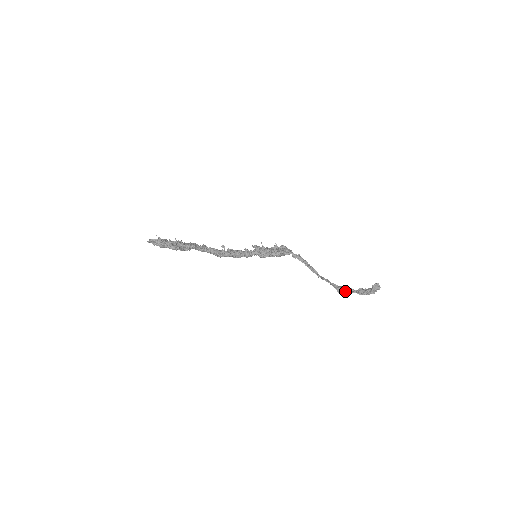
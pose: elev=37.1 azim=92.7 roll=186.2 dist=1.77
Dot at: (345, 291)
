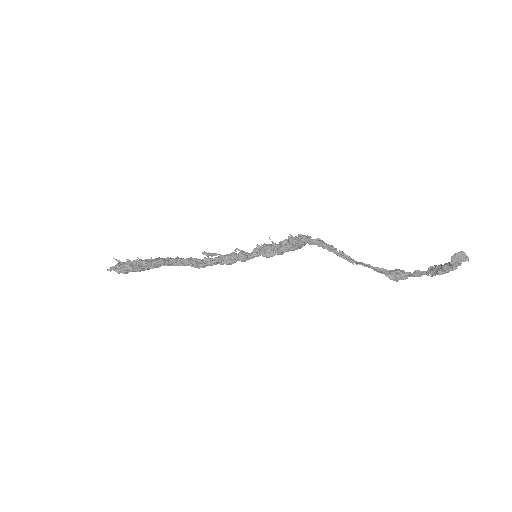
Dot at: (404, 276)
